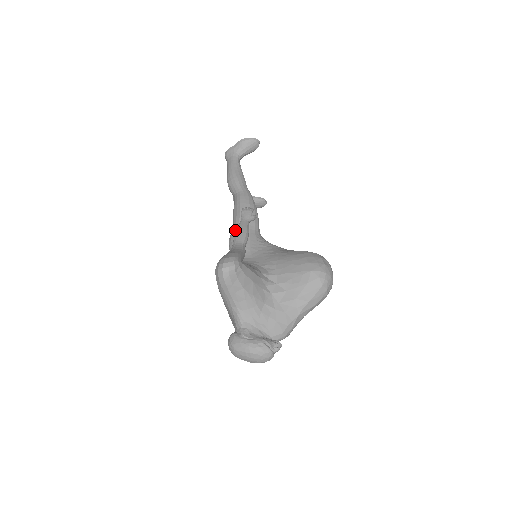
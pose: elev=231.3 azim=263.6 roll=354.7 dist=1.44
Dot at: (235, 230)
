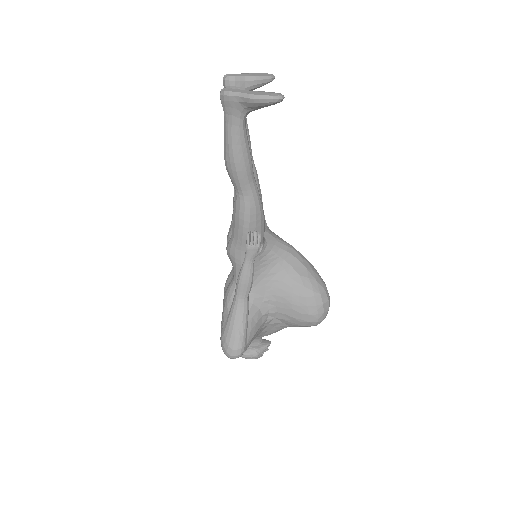
Dot at: (236, 250)
